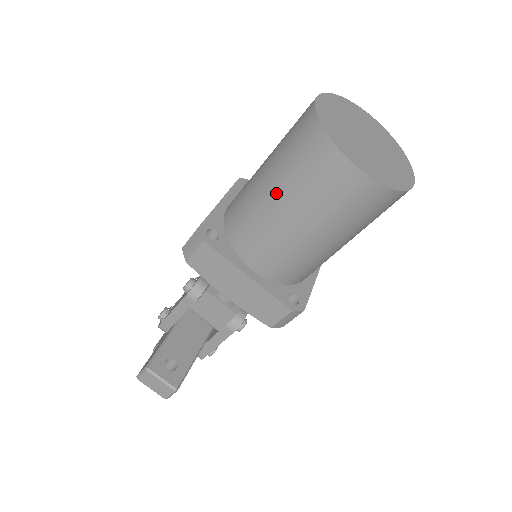
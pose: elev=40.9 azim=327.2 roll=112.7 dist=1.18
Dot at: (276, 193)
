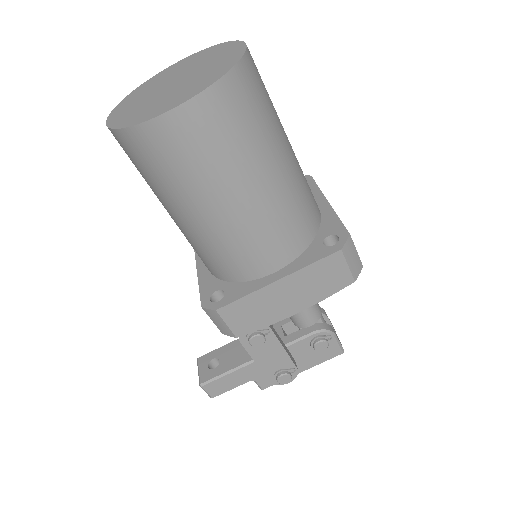
Dot at: occluded
